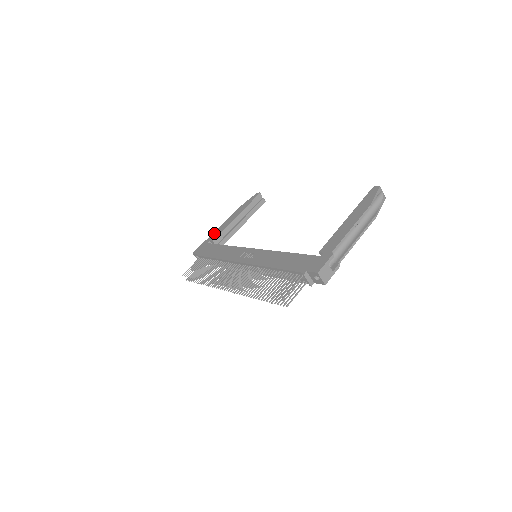
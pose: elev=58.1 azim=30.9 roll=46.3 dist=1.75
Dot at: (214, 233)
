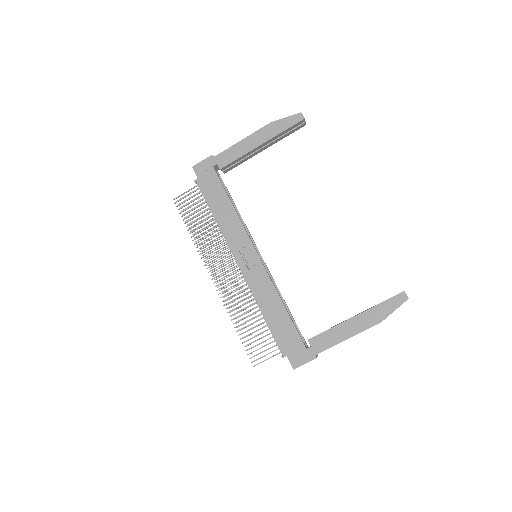
Dot at: (225, 152)
